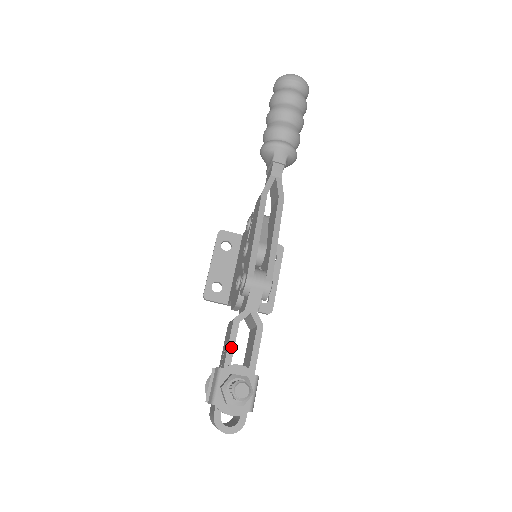
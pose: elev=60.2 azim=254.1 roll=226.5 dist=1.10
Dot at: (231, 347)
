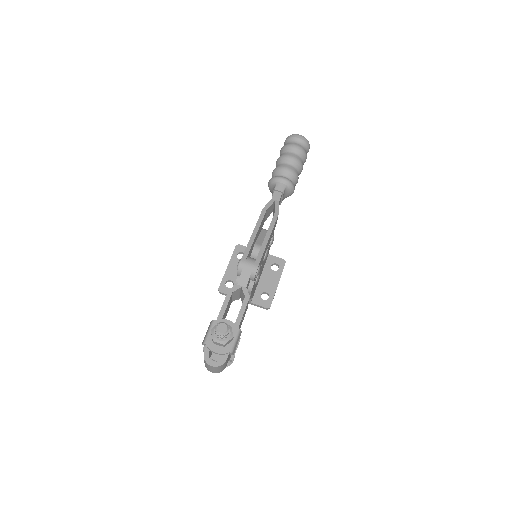
Dot at: (224, 308)
